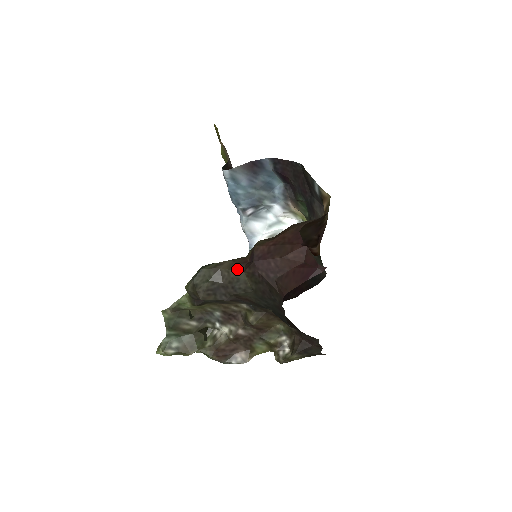
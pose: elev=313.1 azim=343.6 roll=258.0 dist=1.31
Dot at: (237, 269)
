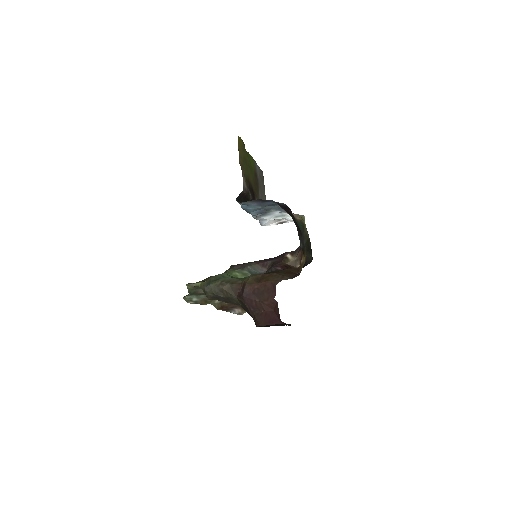
Dot at: (233, 293)
